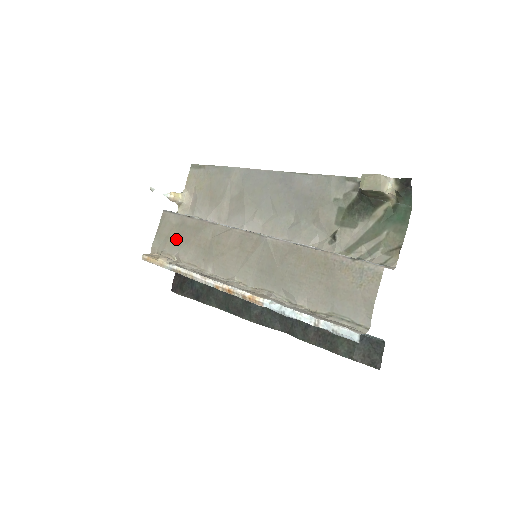
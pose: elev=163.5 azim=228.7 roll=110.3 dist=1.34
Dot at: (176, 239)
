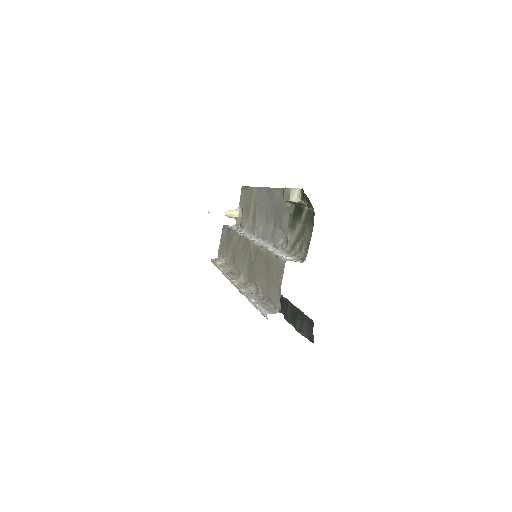
Dot at: (225, 246)
